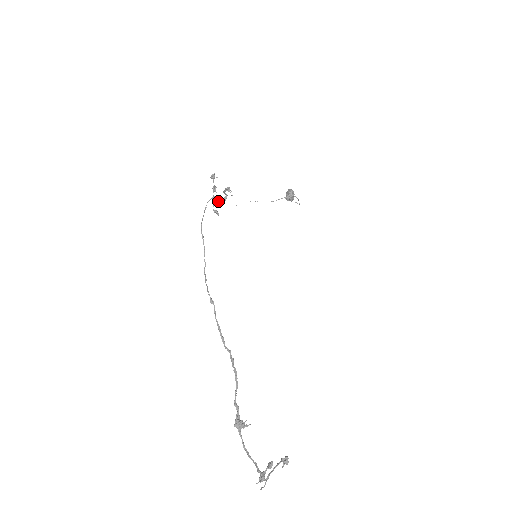
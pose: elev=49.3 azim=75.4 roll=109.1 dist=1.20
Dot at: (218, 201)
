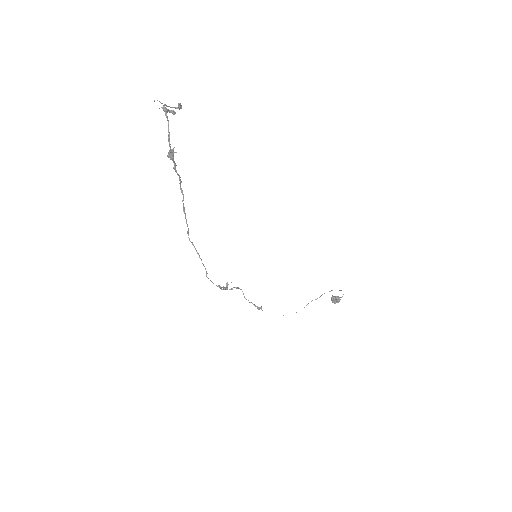
Dot at: (231, 289)
